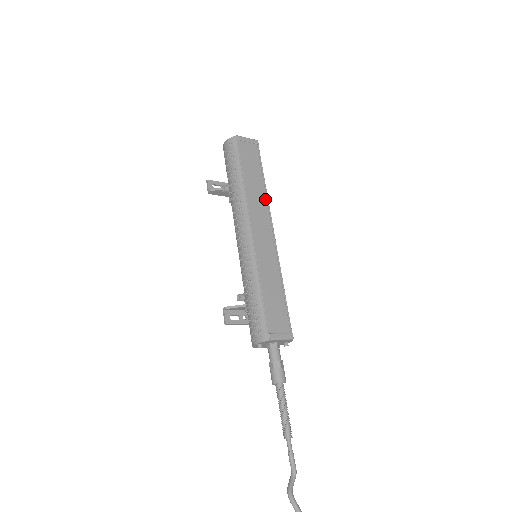
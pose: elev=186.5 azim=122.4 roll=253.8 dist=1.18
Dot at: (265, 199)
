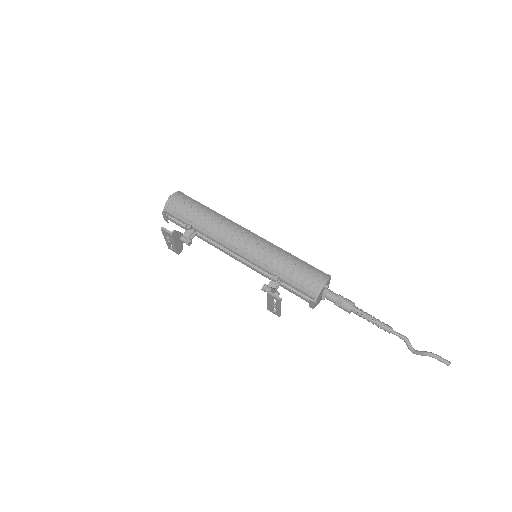
Dot at: occluded
